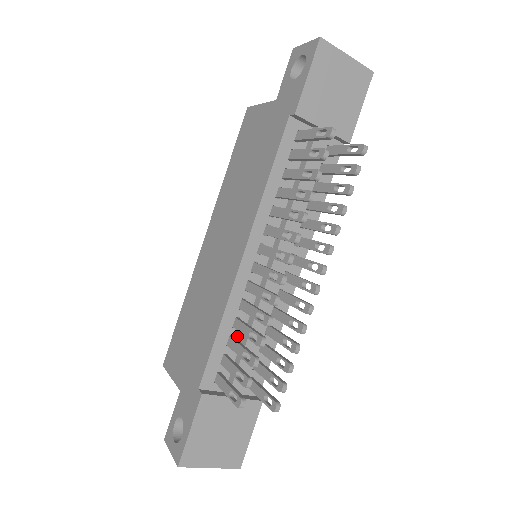
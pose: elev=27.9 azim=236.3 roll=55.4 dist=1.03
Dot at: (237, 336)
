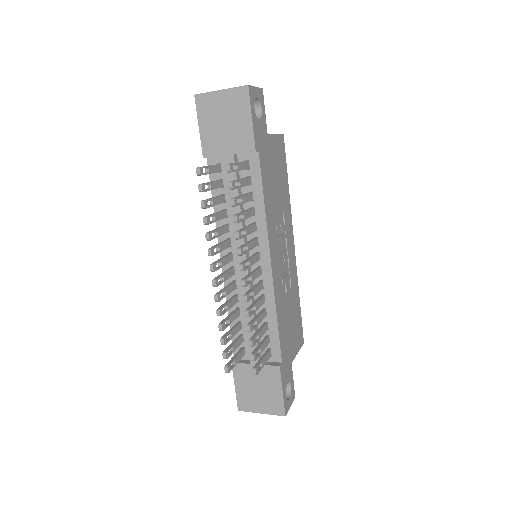
Dot at: (244, 320)
